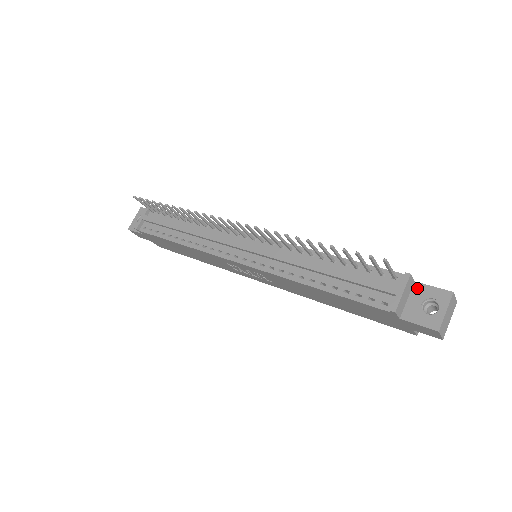
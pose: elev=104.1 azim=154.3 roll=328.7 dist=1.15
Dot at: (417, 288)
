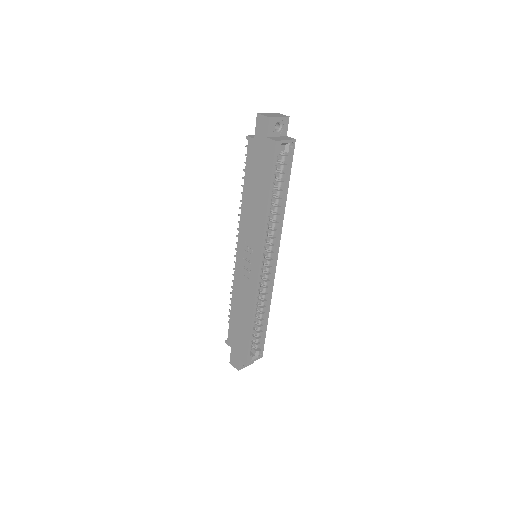
Dot at: occluded
